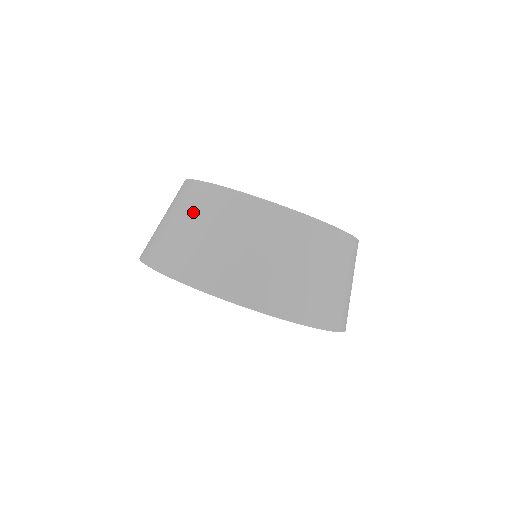
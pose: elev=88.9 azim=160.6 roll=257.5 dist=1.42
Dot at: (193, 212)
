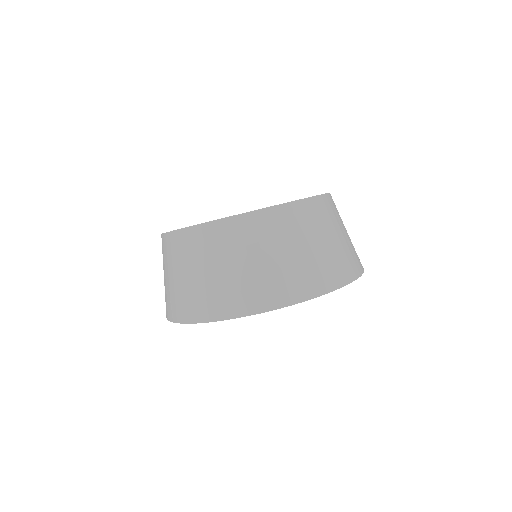
Dot at: occluded
